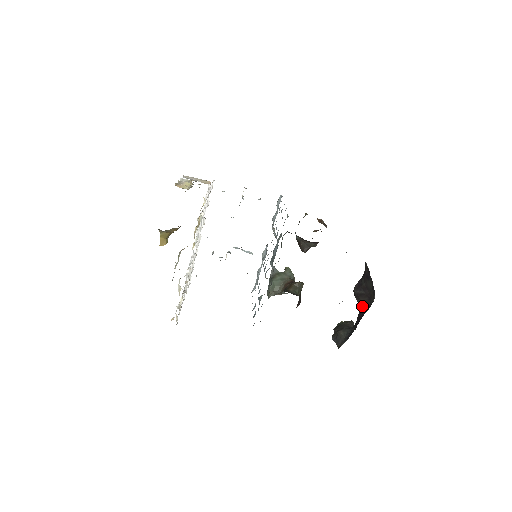
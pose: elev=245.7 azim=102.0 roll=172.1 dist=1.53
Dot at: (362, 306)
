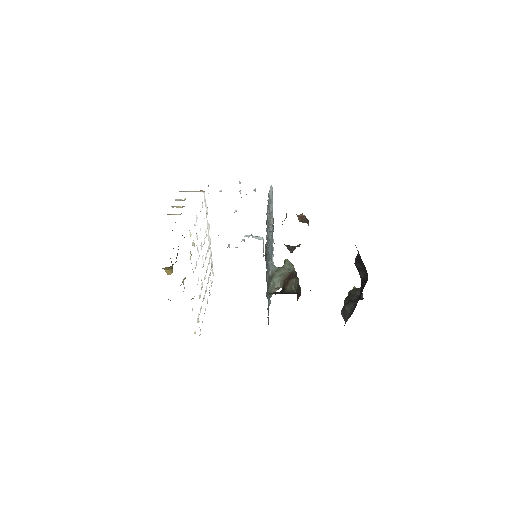
Dot at: (362, 280)
